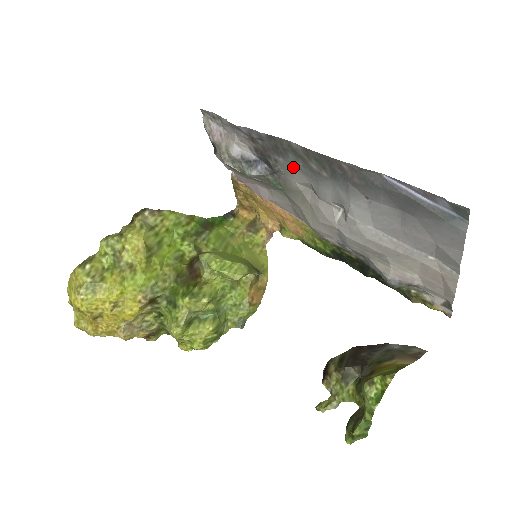
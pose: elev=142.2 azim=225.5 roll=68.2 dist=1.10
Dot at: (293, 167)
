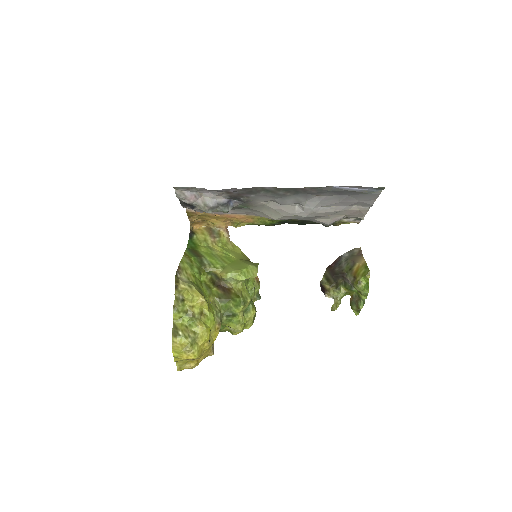
Dot at: (262, 197)
